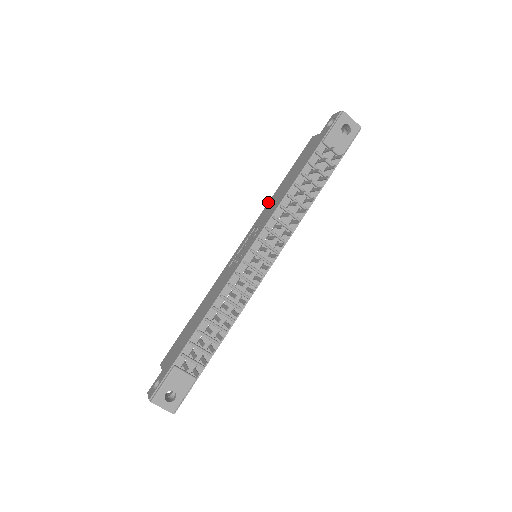
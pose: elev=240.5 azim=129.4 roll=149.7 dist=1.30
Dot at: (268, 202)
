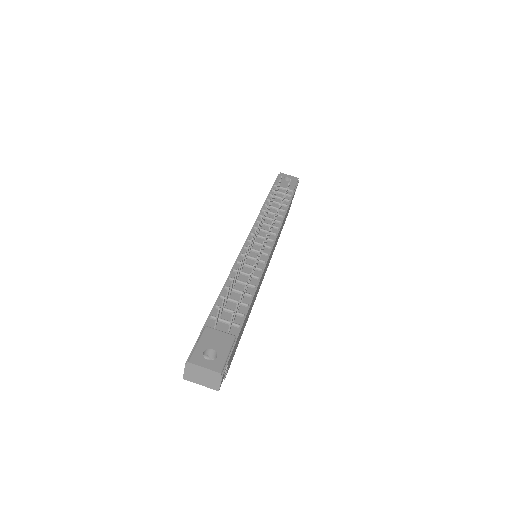
Dot at: occluded
